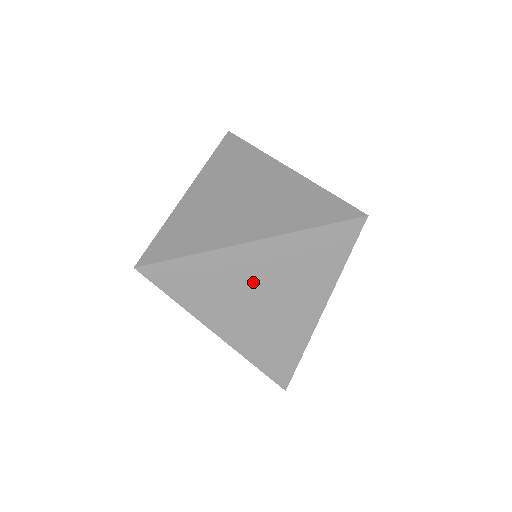
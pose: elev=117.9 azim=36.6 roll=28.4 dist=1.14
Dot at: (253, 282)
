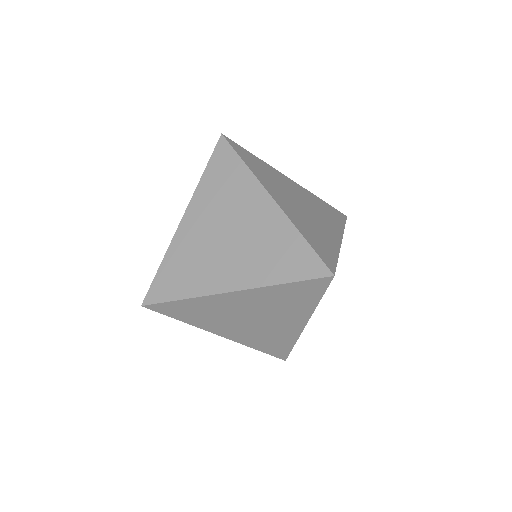
Dot at: (240, 312)
